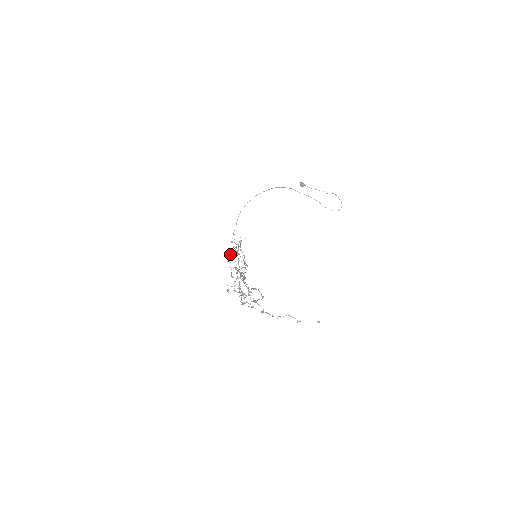
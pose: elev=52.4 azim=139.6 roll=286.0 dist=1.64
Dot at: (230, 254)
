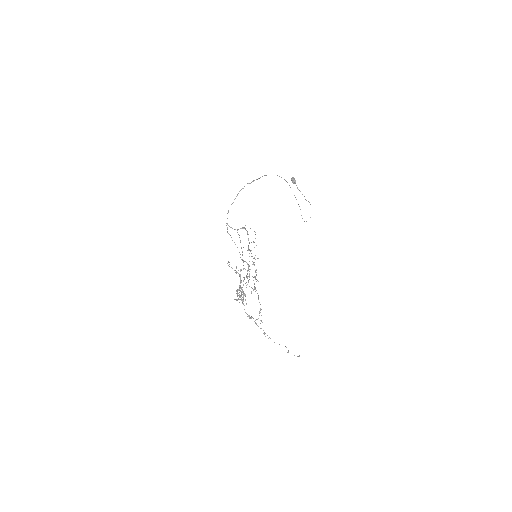
Dot at: occluded
